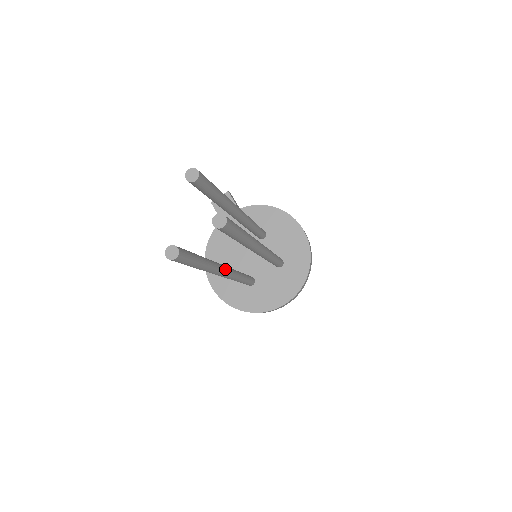
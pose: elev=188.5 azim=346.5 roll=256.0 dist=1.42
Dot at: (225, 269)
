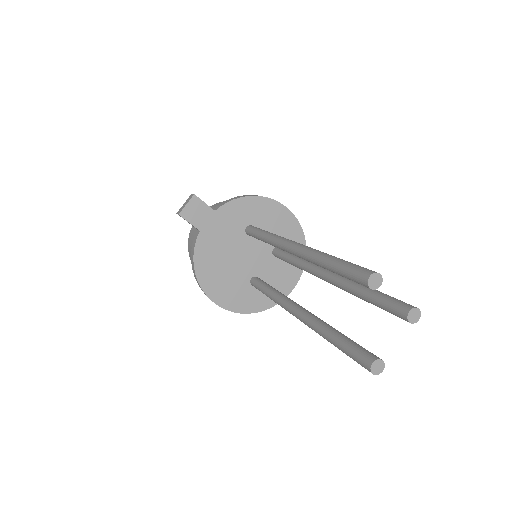
Dot at: occluded
